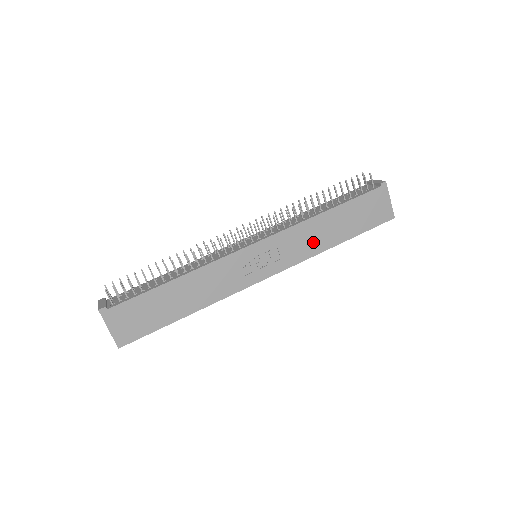
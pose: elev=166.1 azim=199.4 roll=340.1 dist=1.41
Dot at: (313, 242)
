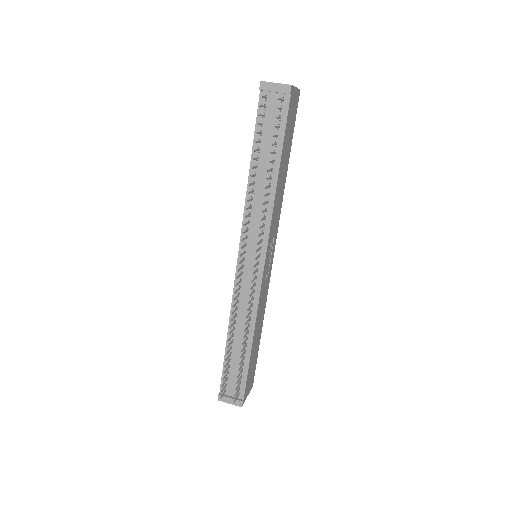
Dot at: (280, 199)
